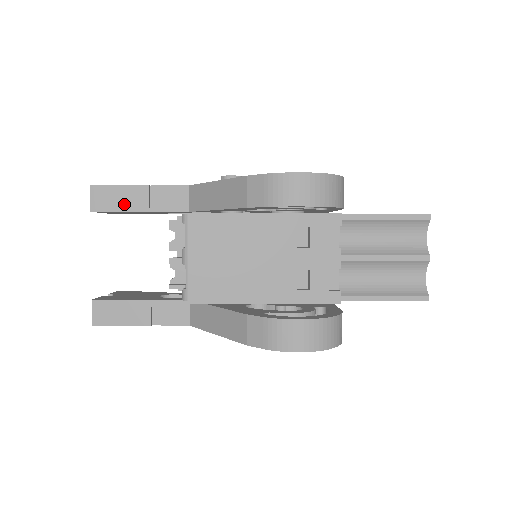
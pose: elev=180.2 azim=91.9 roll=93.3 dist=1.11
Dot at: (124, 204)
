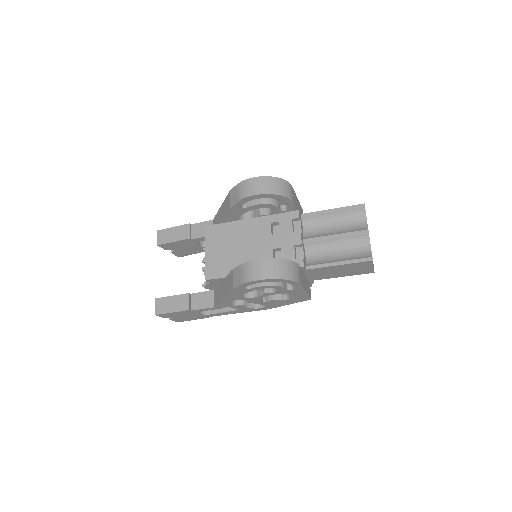
Dot at: (175, 237)
